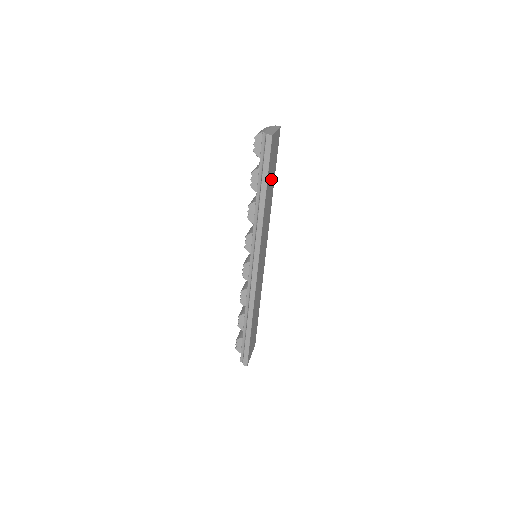
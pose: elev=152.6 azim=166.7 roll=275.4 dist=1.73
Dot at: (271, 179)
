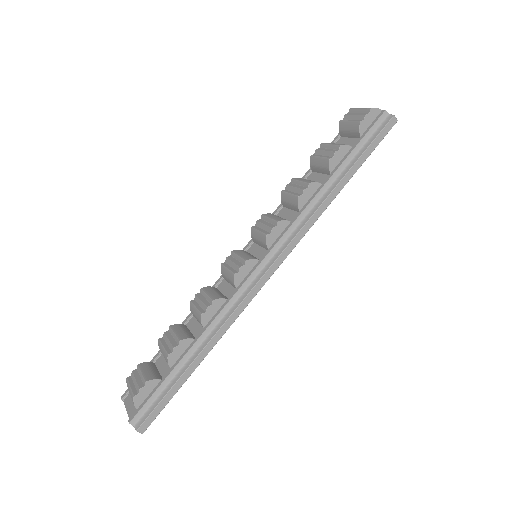
Dot at: occluded
